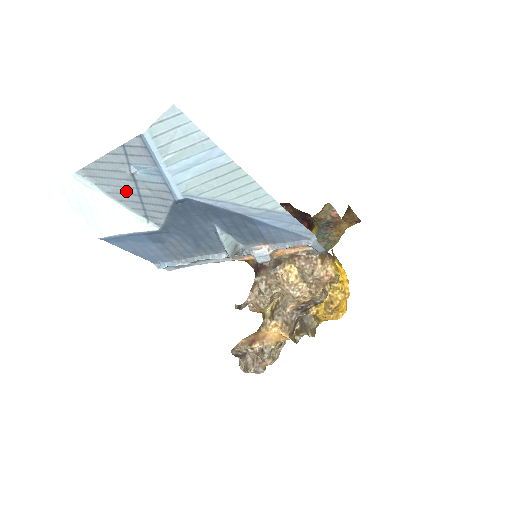
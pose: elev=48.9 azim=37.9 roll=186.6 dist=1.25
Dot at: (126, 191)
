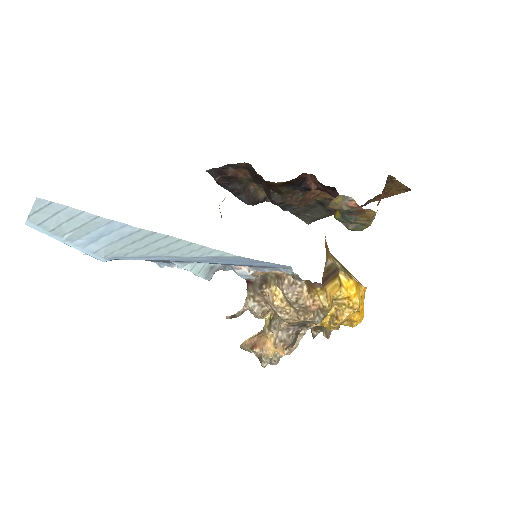
Dot at: occluded
